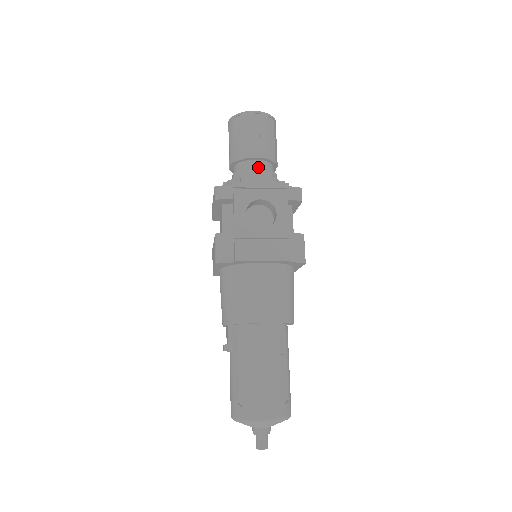
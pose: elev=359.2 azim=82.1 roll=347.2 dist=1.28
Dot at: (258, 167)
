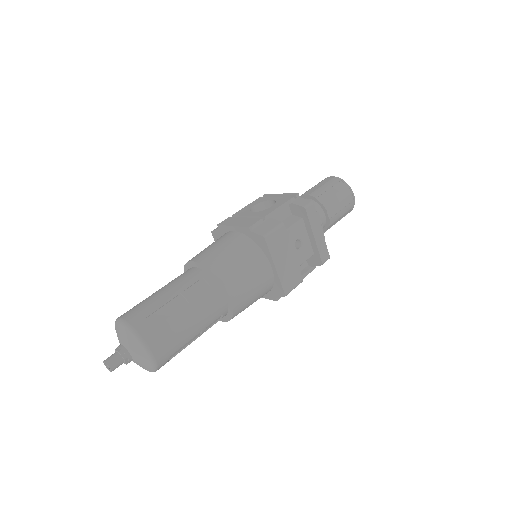
Dot at: occluded
